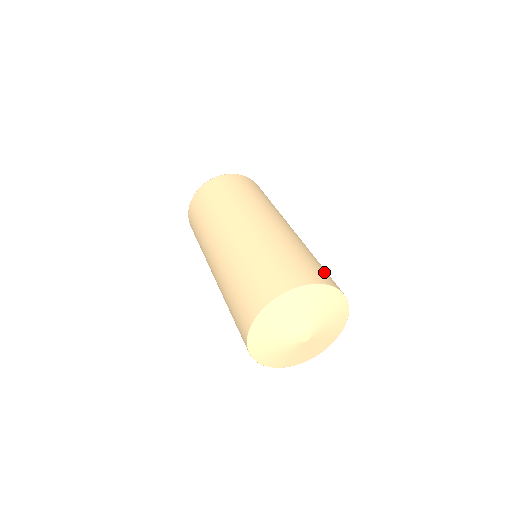
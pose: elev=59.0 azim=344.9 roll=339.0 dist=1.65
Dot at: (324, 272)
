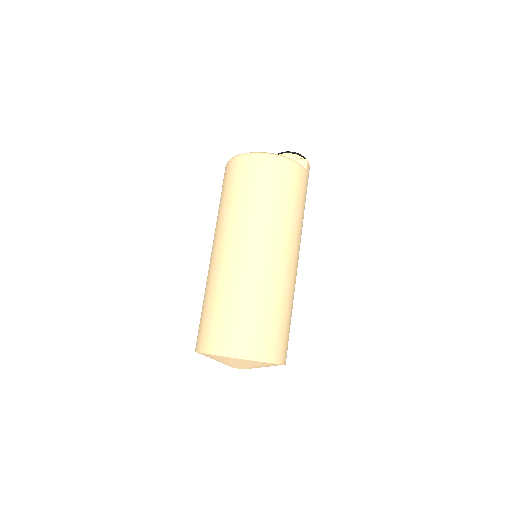
Dot at: (259, 337)
